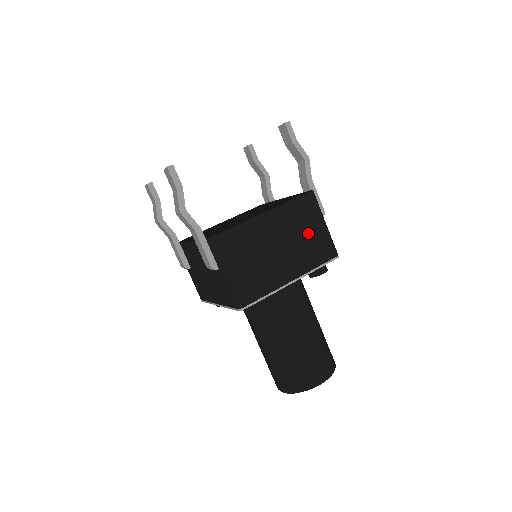
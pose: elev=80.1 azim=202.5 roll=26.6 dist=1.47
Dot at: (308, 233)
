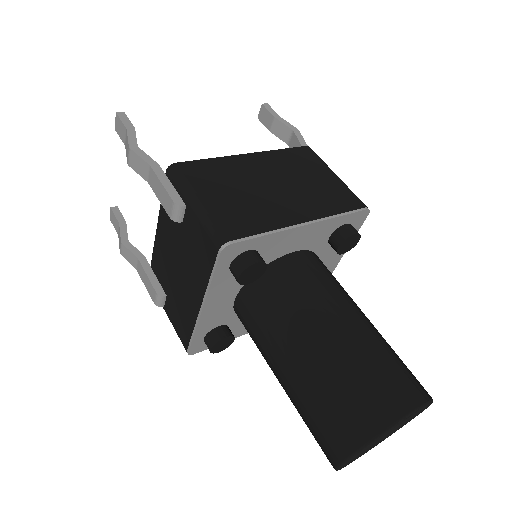
Dot at: (314, 180)
